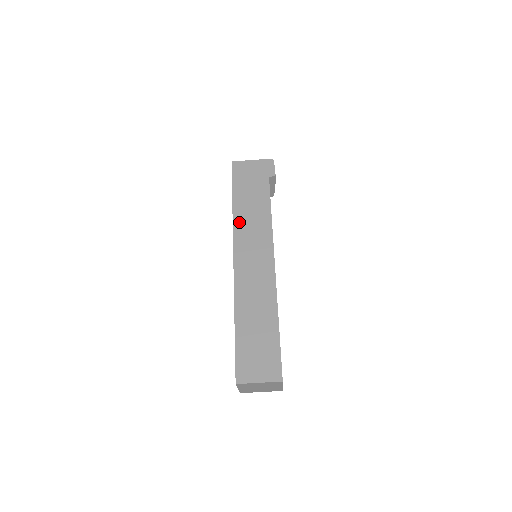
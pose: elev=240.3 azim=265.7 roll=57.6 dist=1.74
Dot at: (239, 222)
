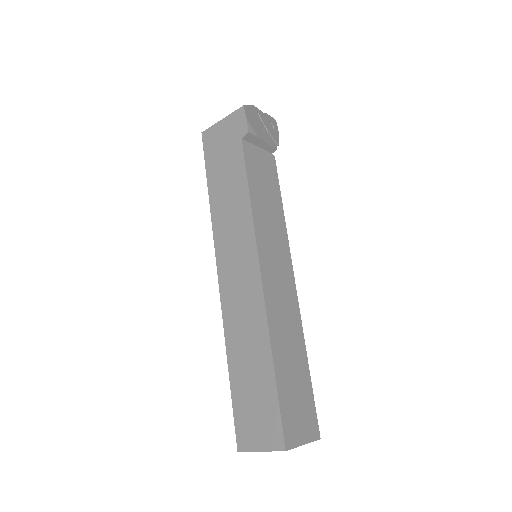
Dot at: (218, 221)
